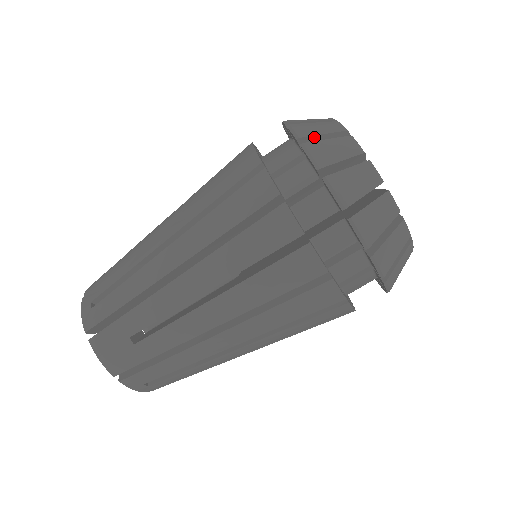
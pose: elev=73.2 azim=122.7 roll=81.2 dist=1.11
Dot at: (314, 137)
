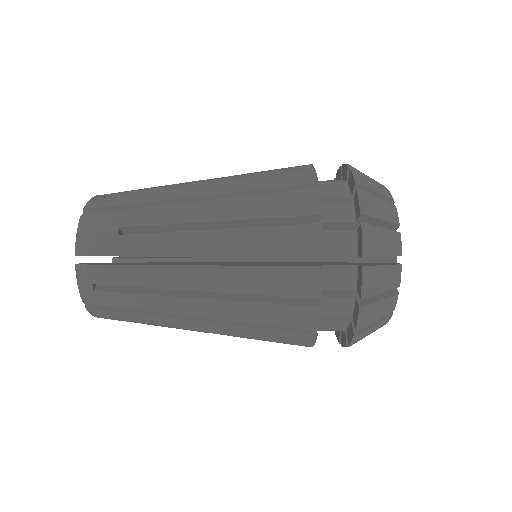
Dot at: occluded
